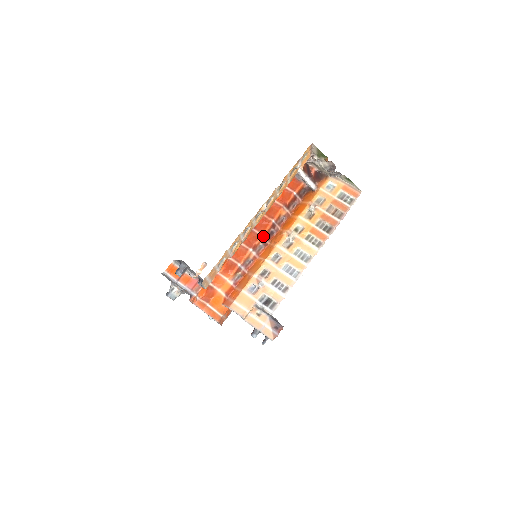
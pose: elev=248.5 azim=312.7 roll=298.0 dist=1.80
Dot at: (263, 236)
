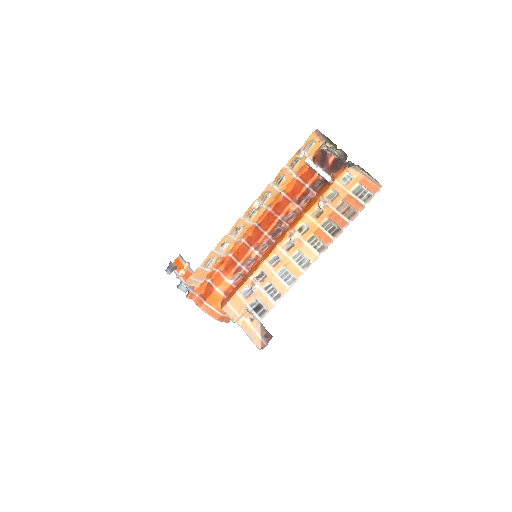
Dot at: (267, 234)
